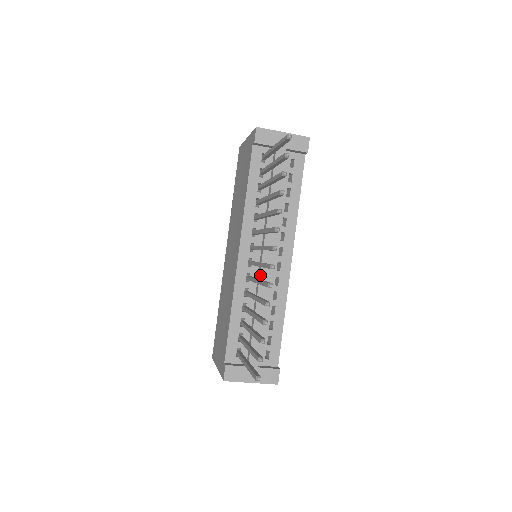
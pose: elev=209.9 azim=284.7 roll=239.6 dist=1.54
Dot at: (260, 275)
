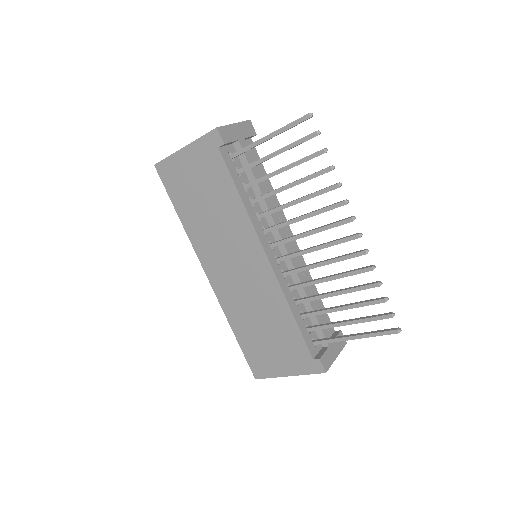
Dot at: (293, 264)
